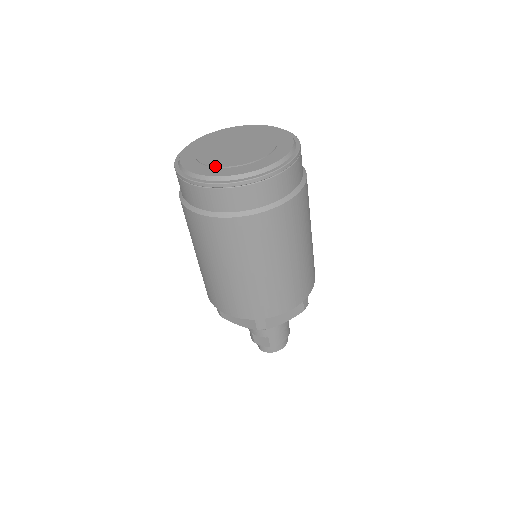
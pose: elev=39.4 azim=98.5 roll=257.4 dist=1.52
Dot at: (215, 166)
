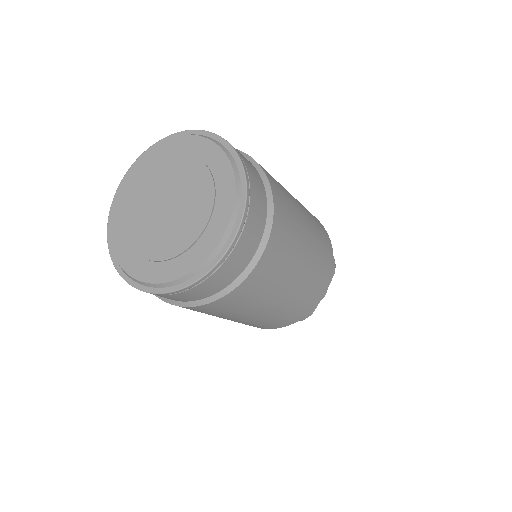
Dot at: (165, 260)
